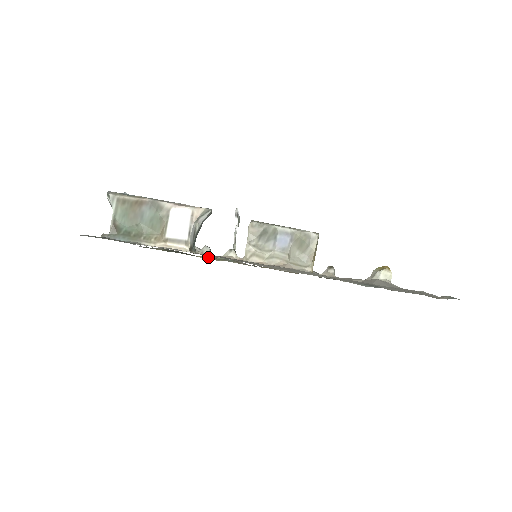
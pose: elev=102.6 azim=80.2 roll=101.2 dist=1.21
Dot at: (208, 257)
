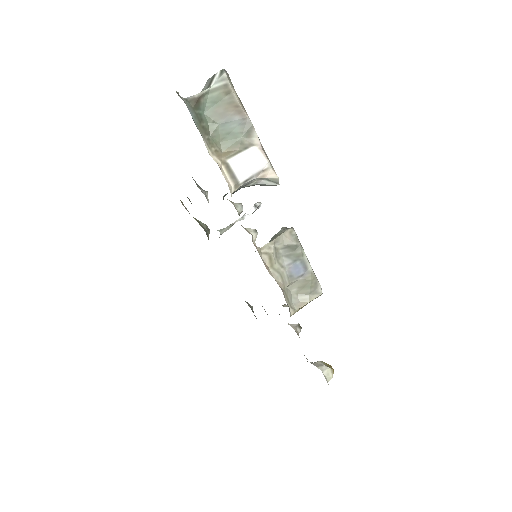
Dot at: occluded
